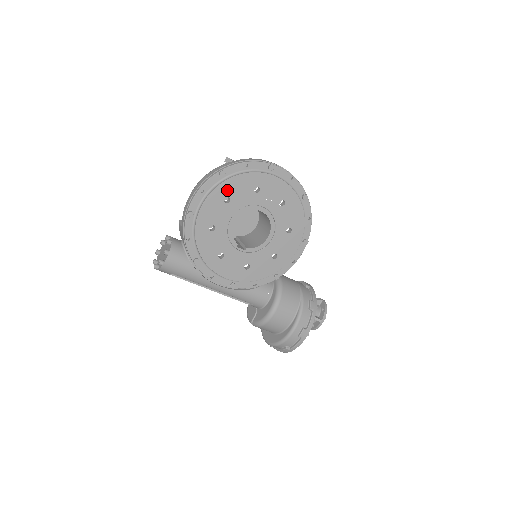
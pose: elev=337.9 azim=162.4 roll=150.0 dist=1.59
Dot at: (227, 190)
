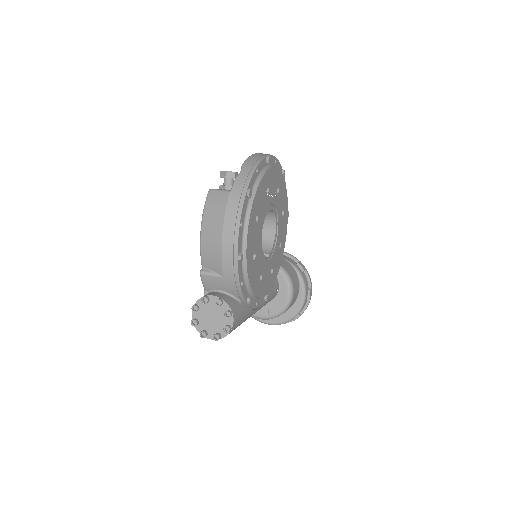
Dot at: (255, 208)
